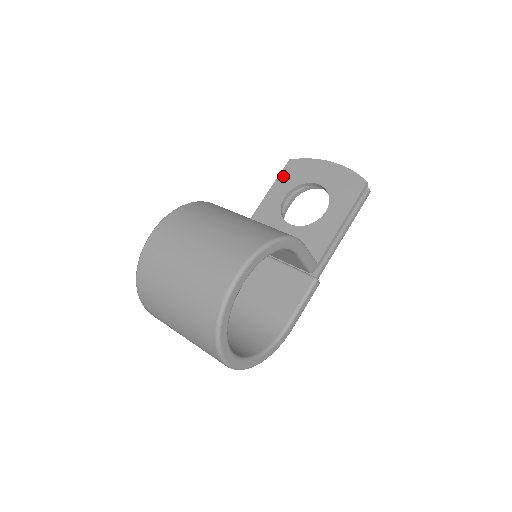
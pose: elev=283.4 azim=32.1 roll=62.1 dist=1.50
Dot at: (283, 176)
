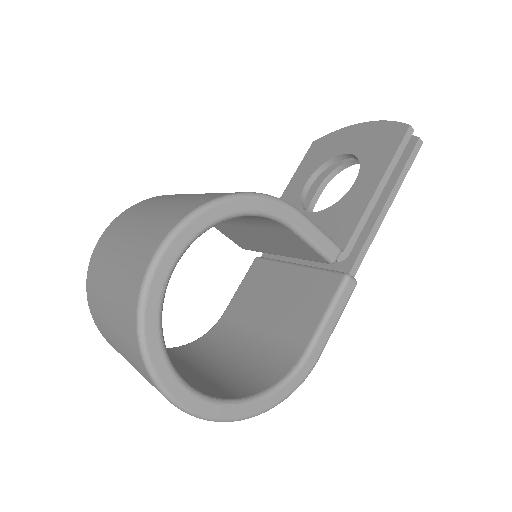
Dot at: (305, 161)
